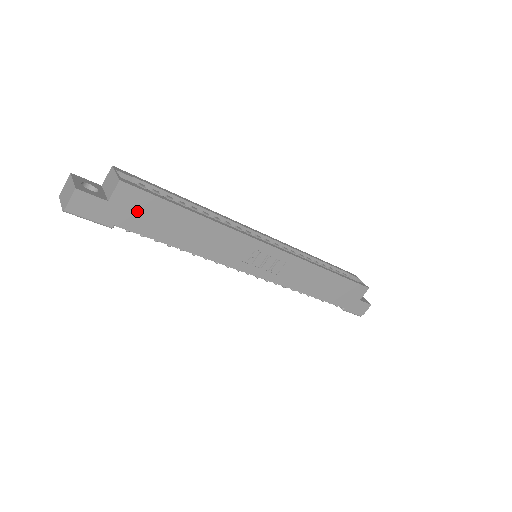
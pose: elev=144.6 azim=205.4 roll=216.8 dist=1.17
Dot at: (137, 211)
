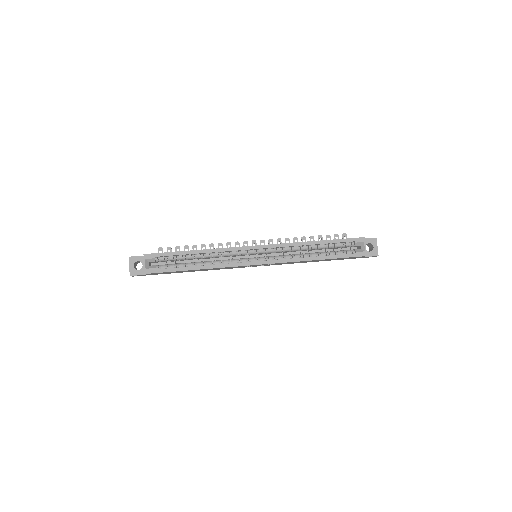
Dot at: (163, 273)
